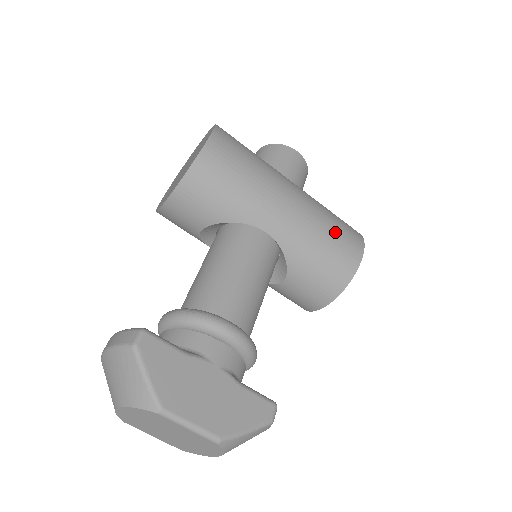
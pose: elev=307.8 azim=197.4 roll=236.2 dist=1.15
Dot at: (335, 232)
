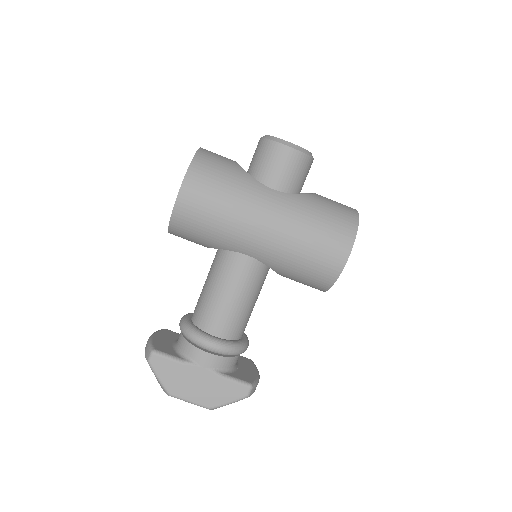
Dot at: (314, 246)
